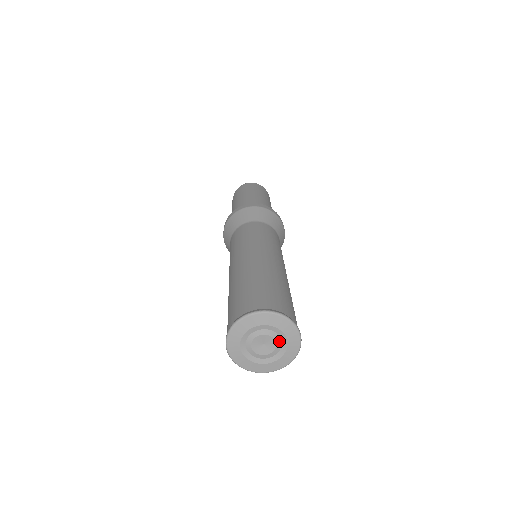
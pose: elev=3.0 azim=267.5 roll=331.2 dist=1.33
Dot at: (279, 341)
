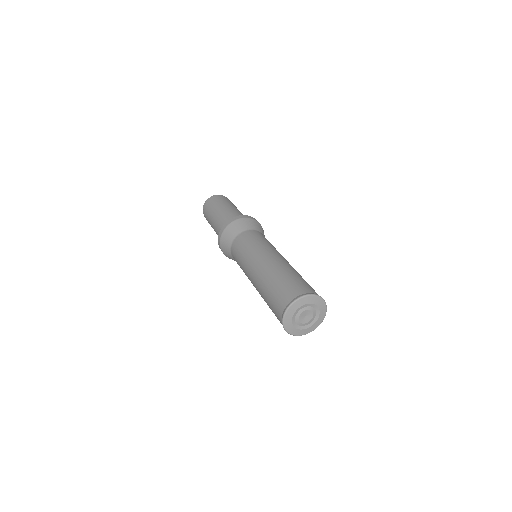
Dot at: (314, 316)
